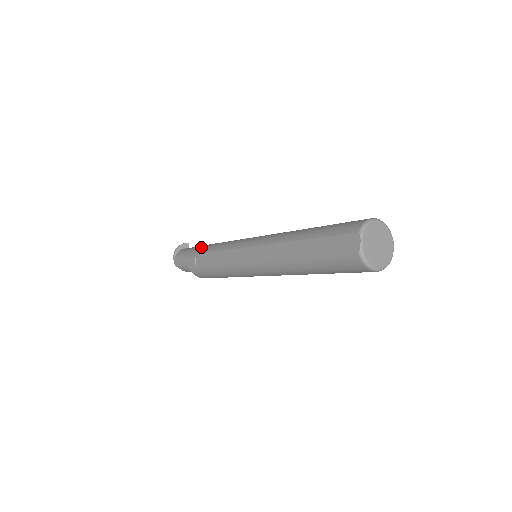
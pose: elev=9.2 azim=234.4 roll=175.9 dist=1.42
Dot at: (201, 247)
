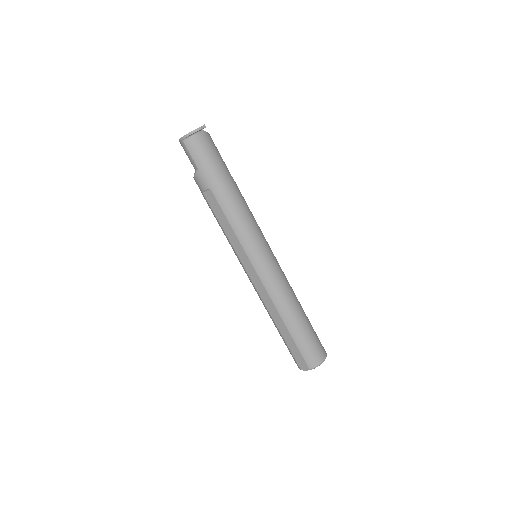
Dot at: (219, 185)
